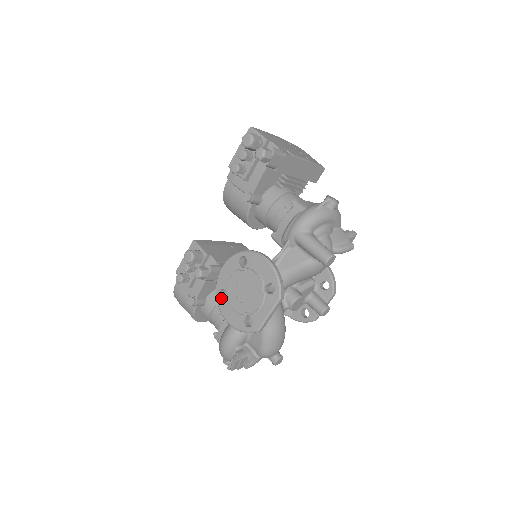
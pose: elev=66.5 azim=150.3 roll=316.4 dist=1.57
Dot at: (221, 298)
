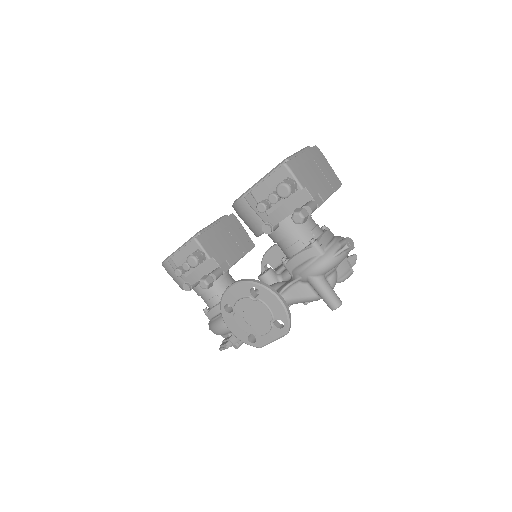
Dot at: (226, 310)
